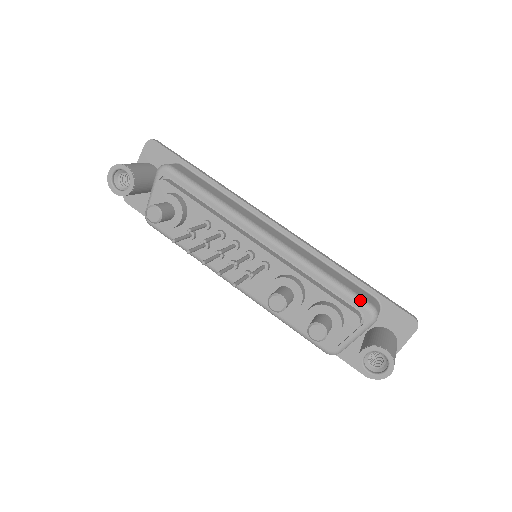
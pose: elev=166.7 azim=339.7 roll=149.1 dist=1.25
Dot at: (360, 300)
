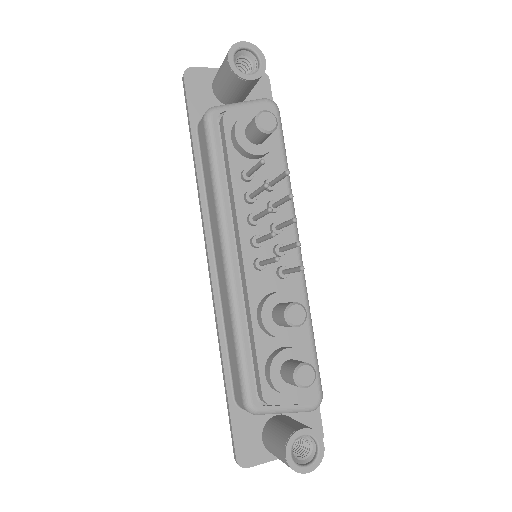
Dot at: (320, 380)
